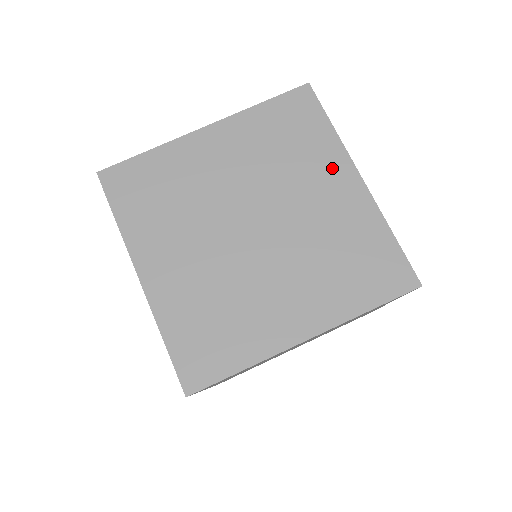
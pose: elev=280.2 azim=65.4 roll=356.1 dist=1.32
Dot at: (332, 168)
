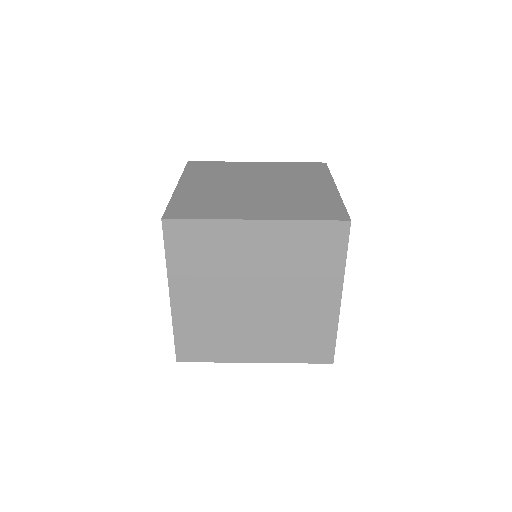
Dot at: (320, 182)
